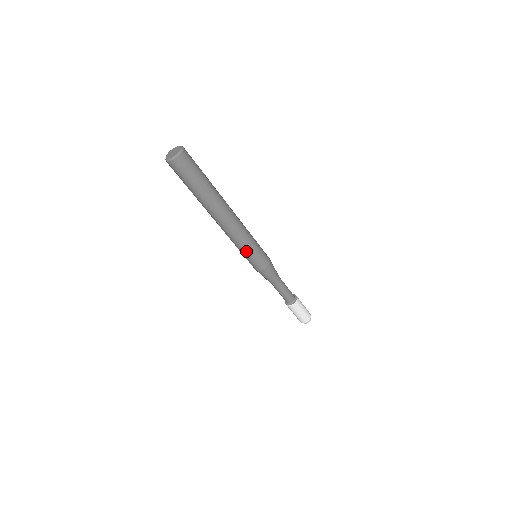
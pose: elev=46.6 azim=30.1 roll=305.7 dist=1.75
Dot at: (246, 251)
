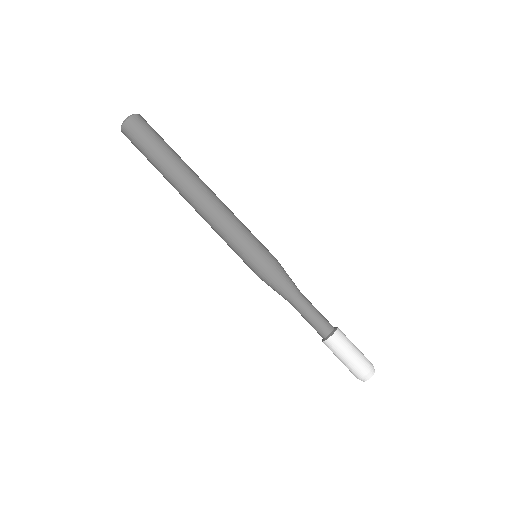
Dot at: (243, 233)
